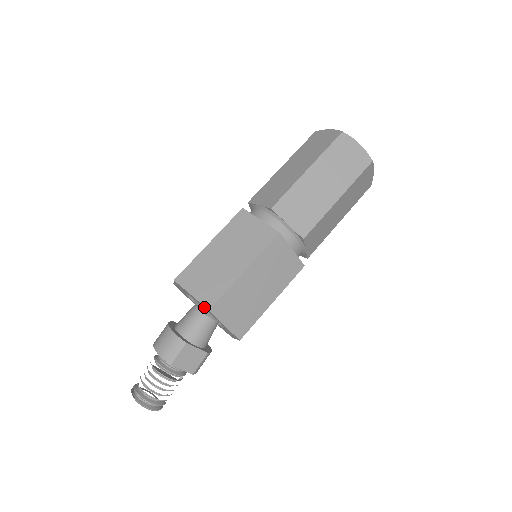
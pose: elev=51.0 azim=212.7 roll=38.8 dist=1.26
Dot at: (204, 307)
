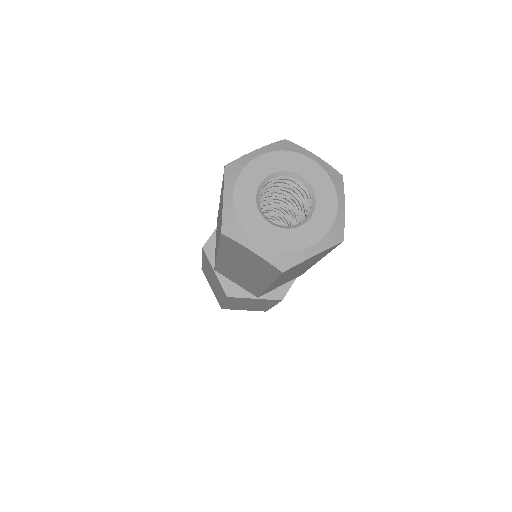
Dot at: occluded
